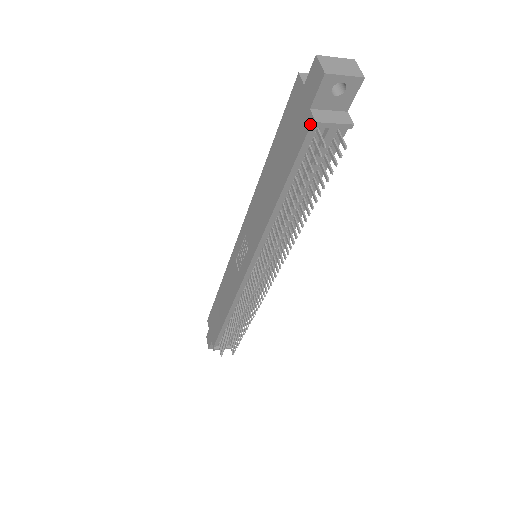
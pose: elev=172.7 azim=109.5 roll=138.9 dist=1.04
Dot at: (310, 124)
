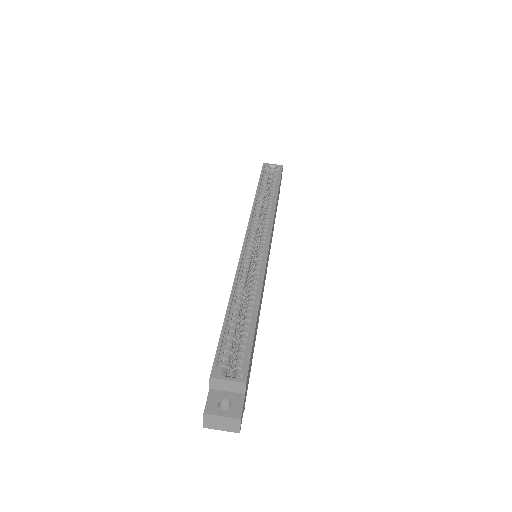
Dot at: occluded
